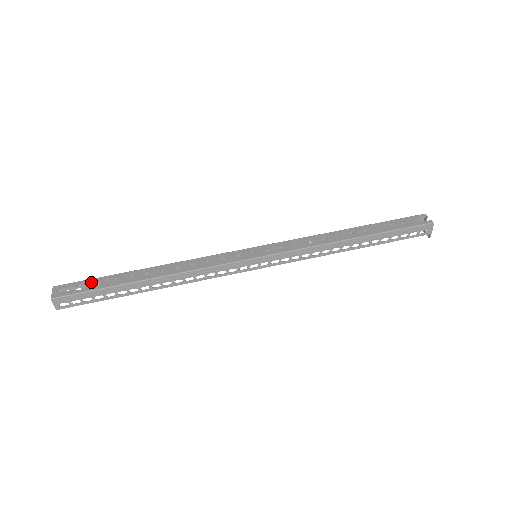
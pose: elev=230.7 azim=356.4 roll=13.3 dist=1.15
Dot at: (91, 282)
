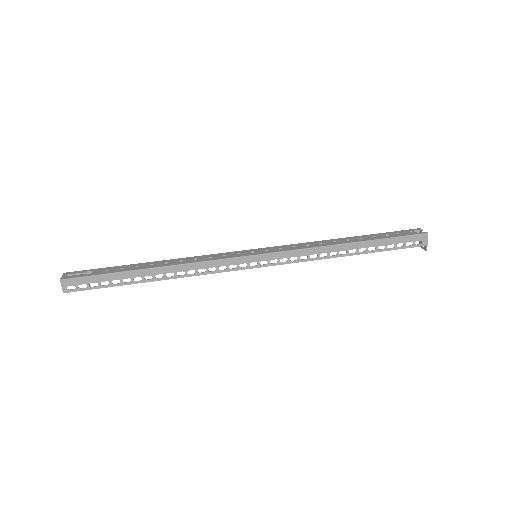
Dot at: (99, 270)
